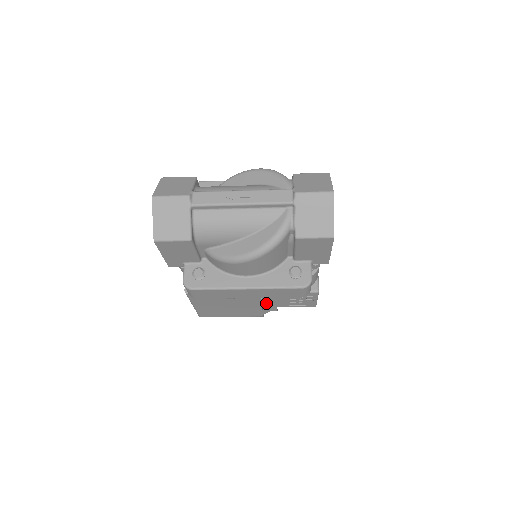
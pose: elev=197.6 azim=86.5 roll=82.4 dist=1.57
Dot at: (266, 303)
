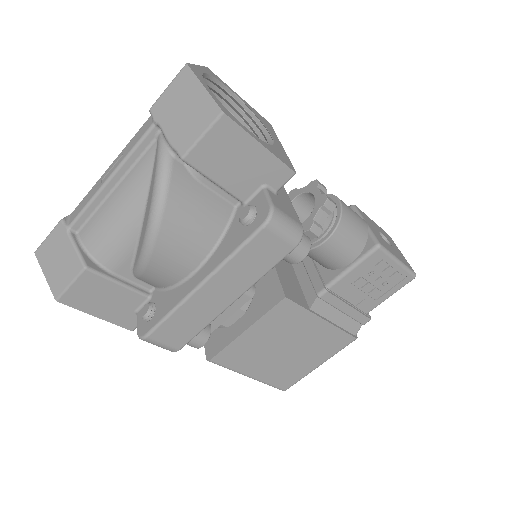
Dot at: (332, 314)
